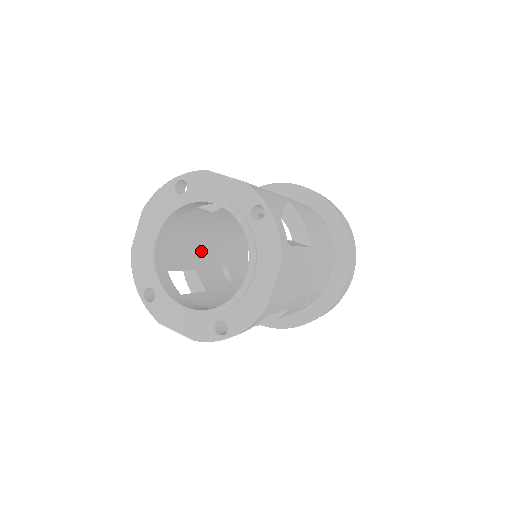
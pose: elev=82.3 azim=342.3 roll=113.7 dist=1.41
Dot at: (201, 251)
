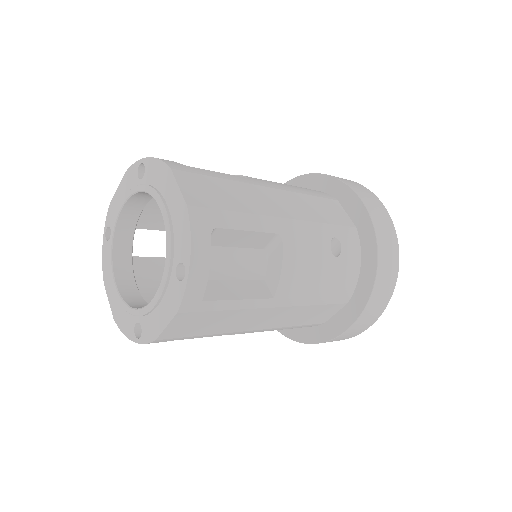
Dot at: occluded
